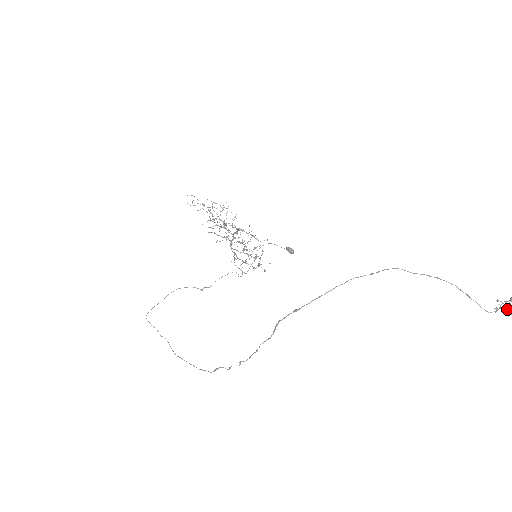
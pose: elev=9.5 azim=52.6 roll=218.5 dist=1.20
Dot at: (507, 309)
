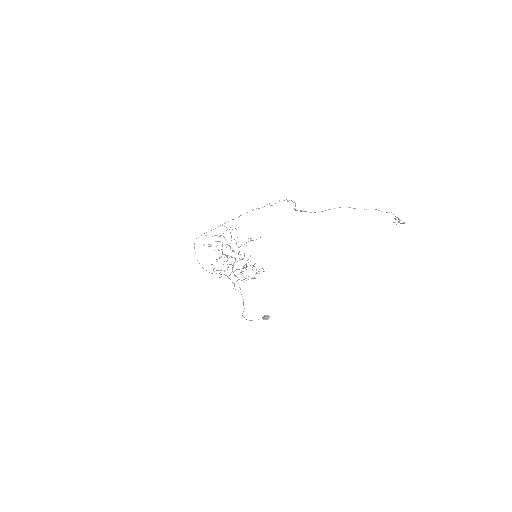
Dot at: (400, 220)
